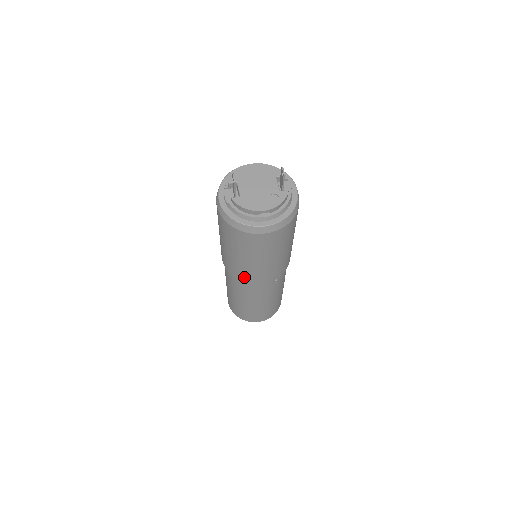
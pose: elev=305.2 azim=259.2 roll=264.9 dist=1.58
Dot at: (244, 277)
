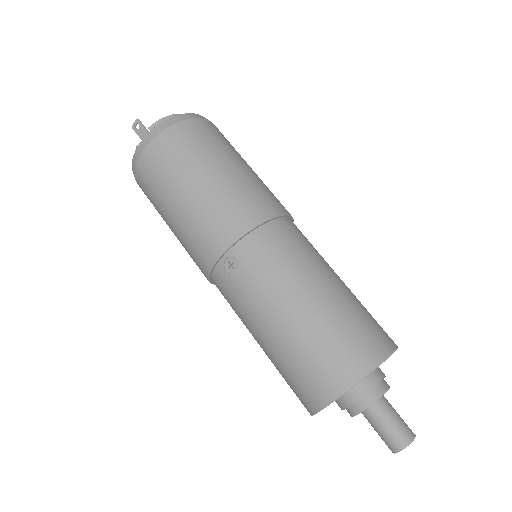
Dot at: (256, 207)
